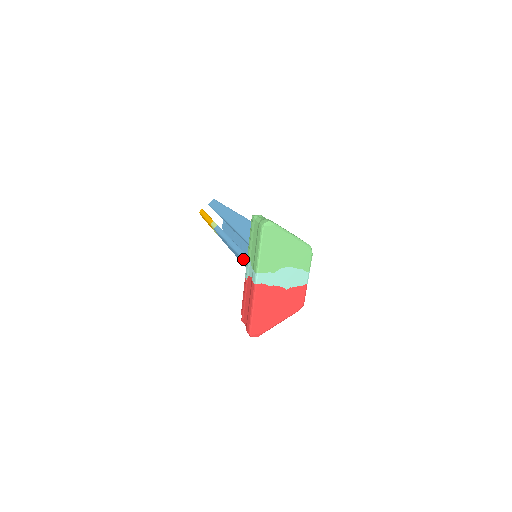
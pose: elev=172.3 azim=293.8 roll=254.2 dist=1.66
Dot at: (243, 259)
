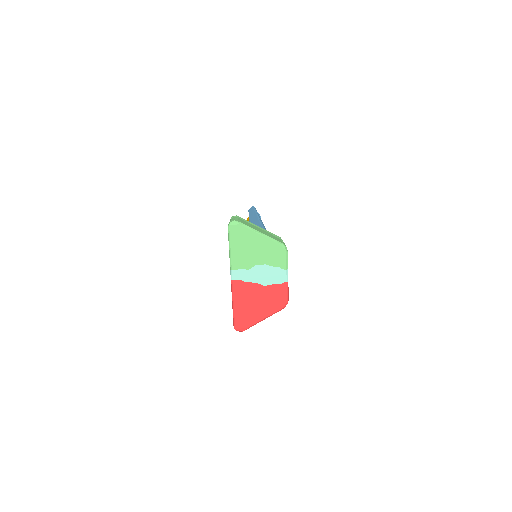
Dot at: occluded
